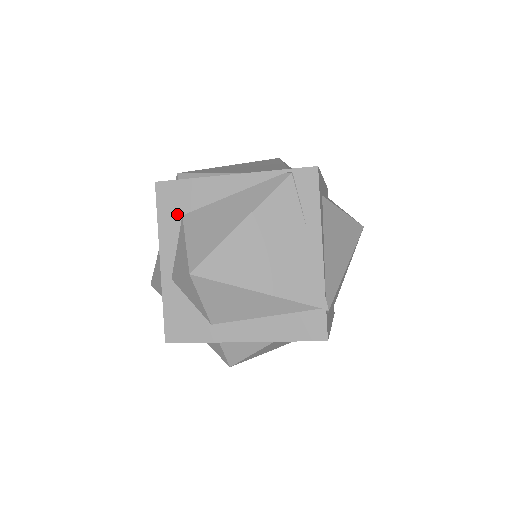
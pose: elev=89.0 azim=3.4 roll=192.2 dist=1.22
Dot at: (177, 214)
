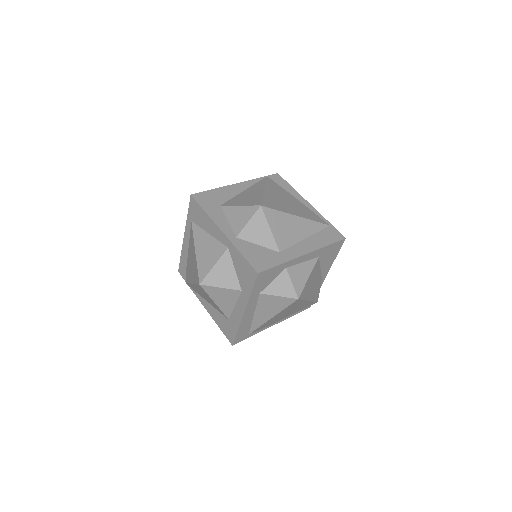
Dot at: (216, 206)
